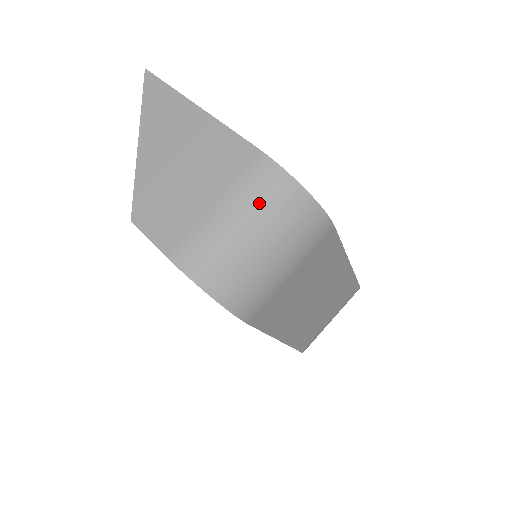
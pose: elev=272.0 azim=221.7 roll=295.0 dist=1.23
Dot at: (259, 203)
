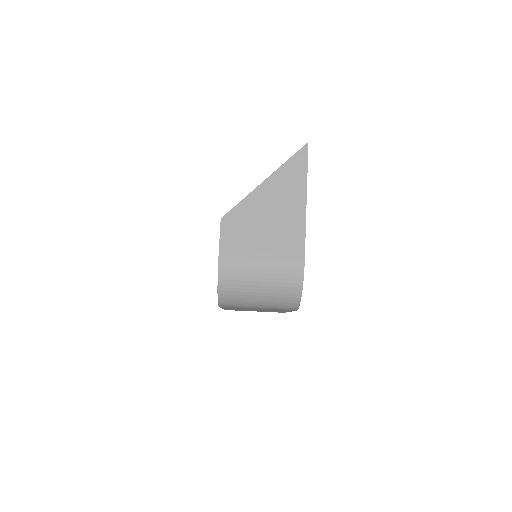
Dot at: (278, 280)
